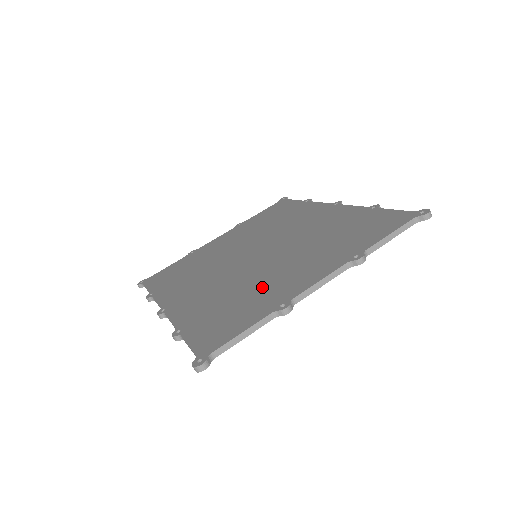
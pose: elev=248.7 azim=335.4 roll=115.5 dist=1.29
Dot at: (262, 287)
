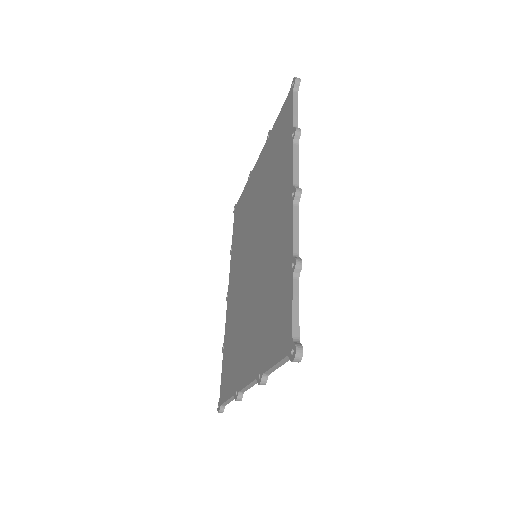
Dot at: (240, 343)
